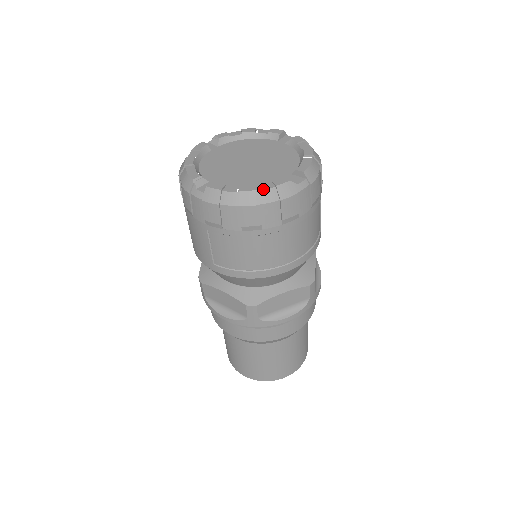
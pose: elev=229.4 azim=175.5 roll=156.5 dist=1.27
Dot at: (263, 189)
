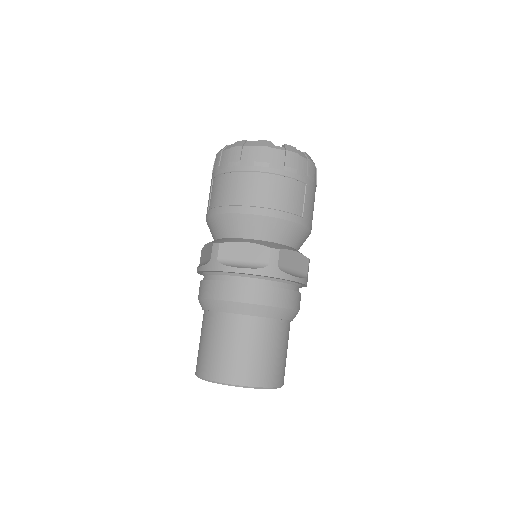
Dot at: (250, 141)
